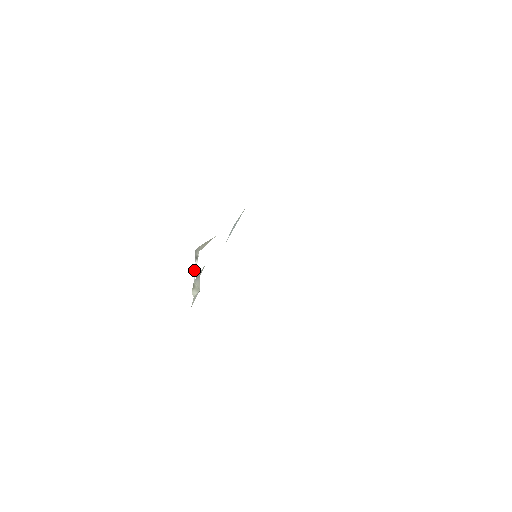
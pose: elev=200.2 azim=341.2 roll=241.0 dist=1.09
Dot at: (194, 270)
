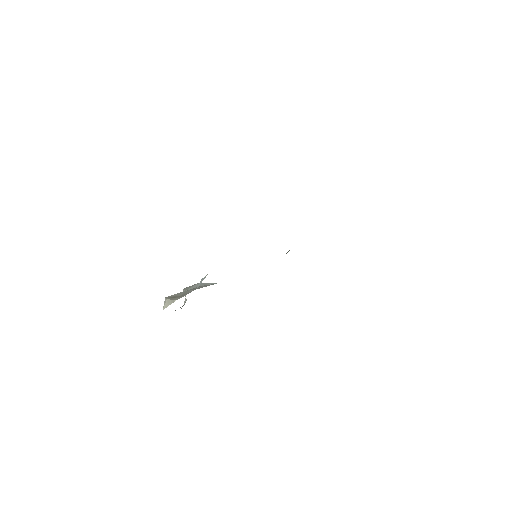
Dot at: occluded
